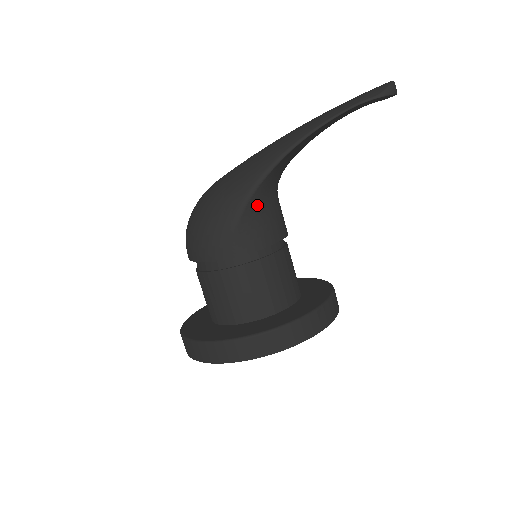
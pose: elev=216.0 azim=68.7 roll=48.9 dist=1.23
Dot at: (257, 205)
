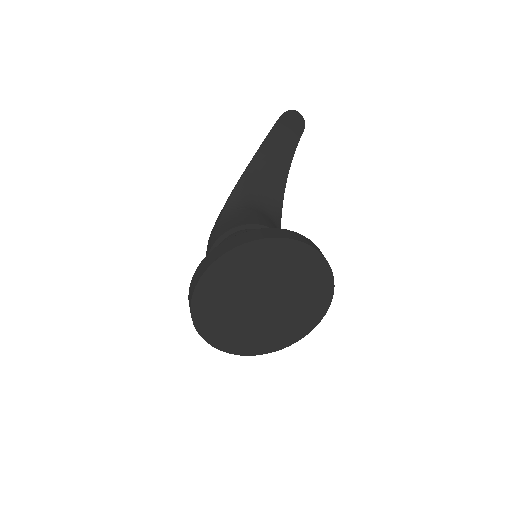
Dot at: (233, 209)
